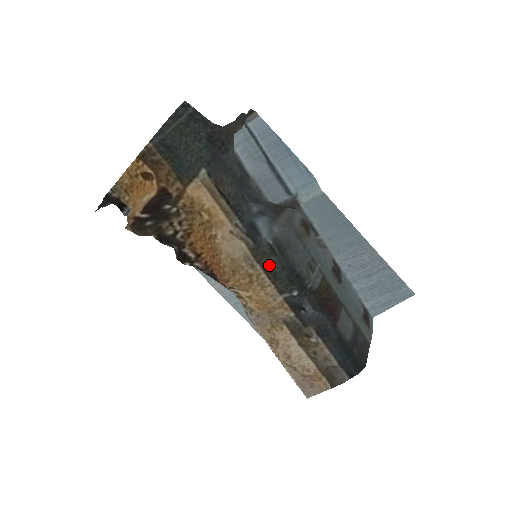
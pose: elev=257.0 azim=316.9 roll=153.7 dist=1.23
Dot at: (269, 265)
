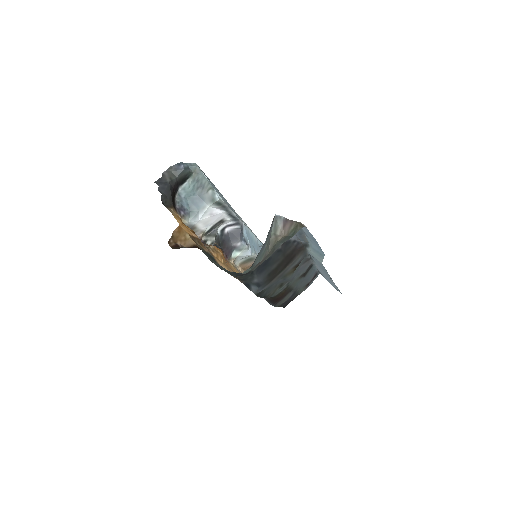
Dot at: occluded
